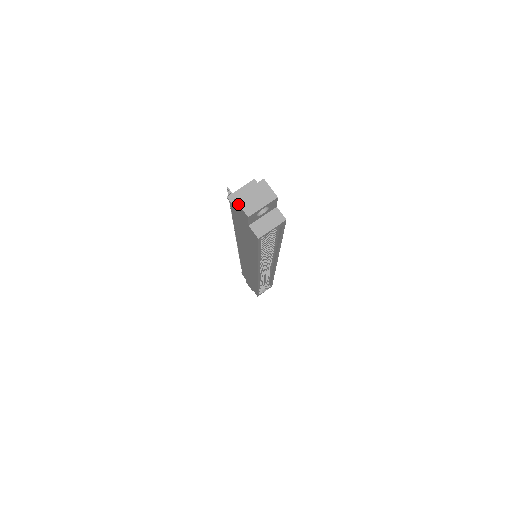
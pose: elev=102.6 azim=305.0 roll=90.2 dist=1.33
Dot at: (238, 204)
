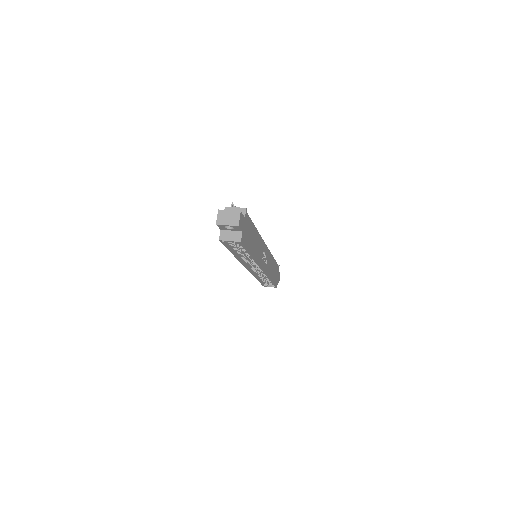
Dot at: (218, 214)
